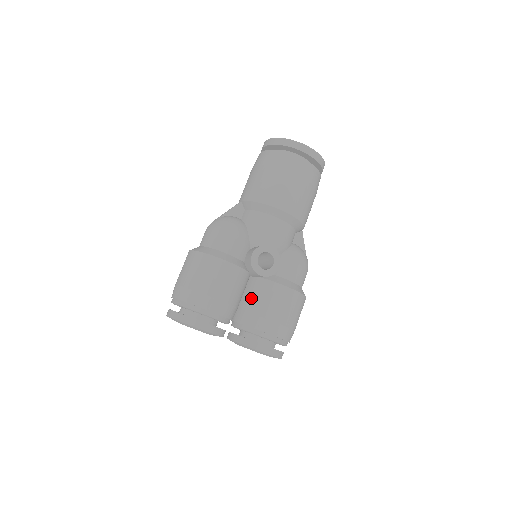
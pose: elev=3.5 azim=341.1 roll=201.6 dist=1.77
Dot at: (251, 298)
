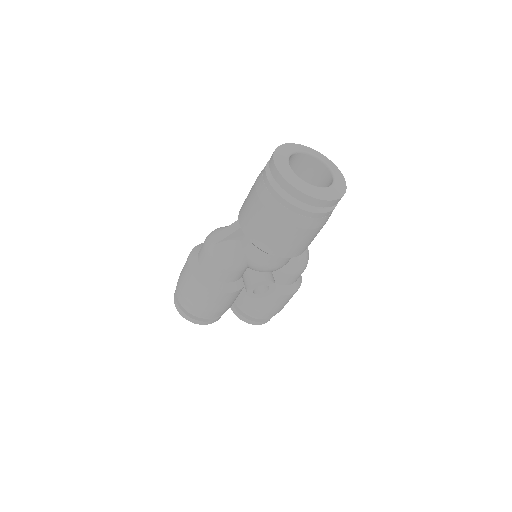
Dot at: occluded
